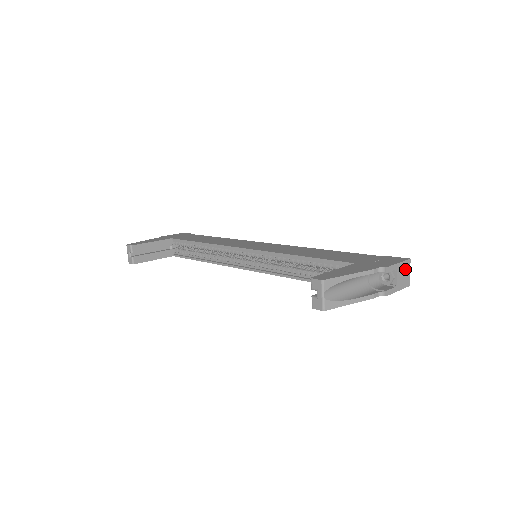
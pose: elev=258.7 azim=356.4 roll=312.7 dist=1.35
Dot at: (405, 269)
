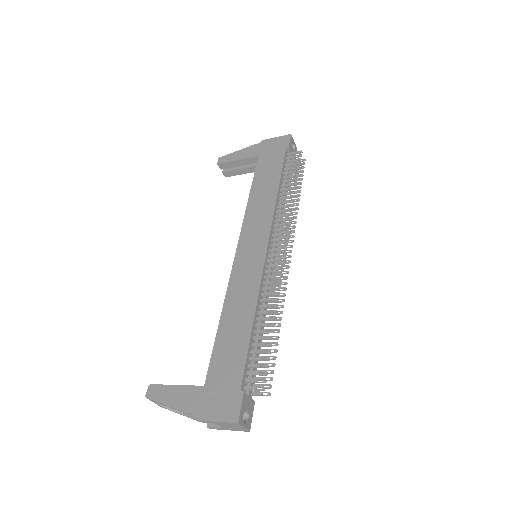
Dot at: (232, 425)
